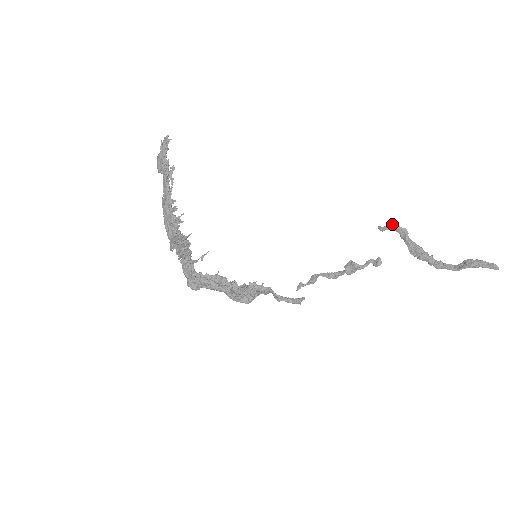
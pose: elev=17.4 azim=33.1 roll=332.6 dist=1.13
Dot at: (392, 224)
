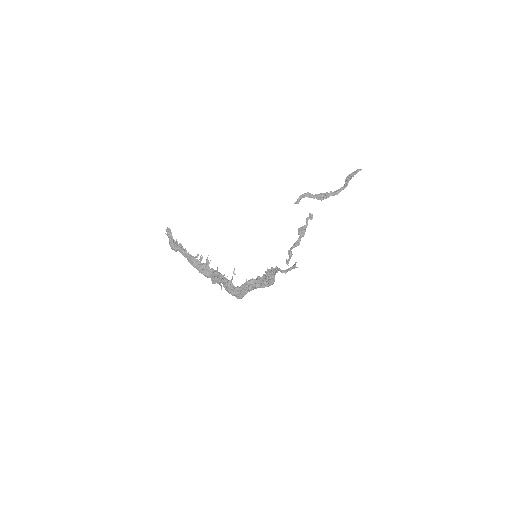
Dot at: (299, 196)
